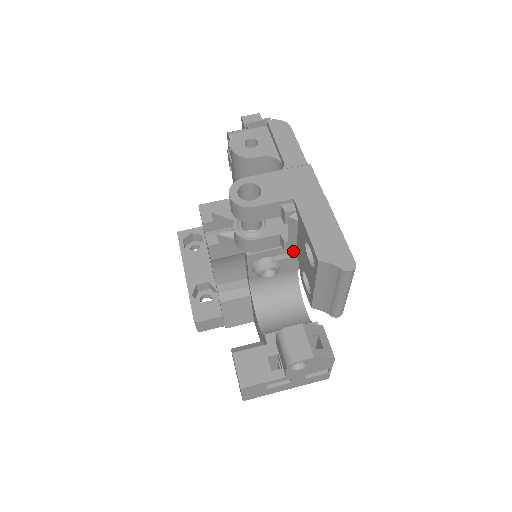
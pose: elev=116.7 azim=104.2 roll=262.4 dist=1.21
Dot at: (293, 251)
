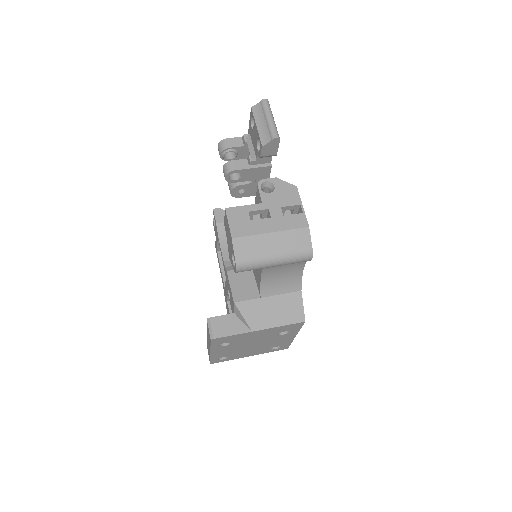
Dot at: occluded
